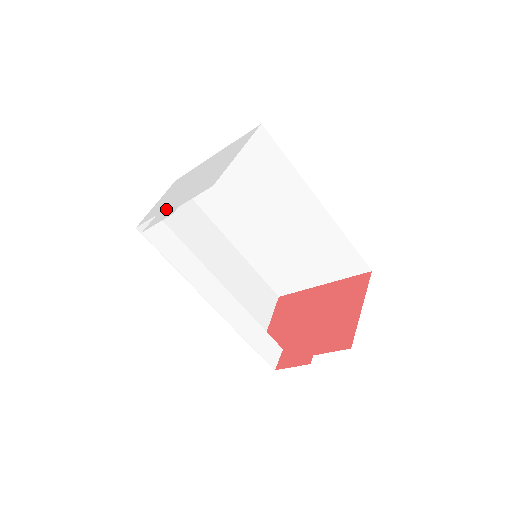
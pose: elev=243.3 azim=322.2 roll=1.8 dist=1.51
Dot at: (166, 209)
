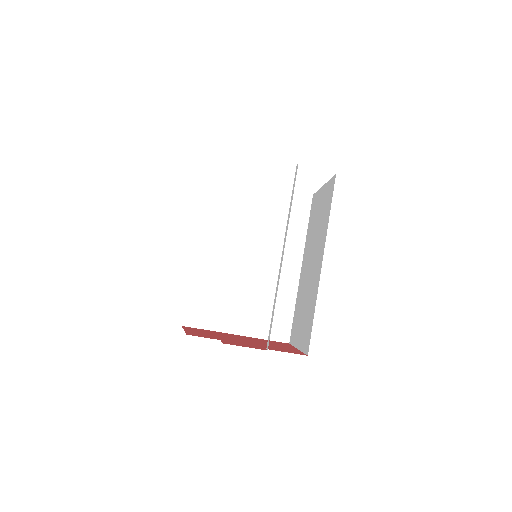
Dot at: occluded
